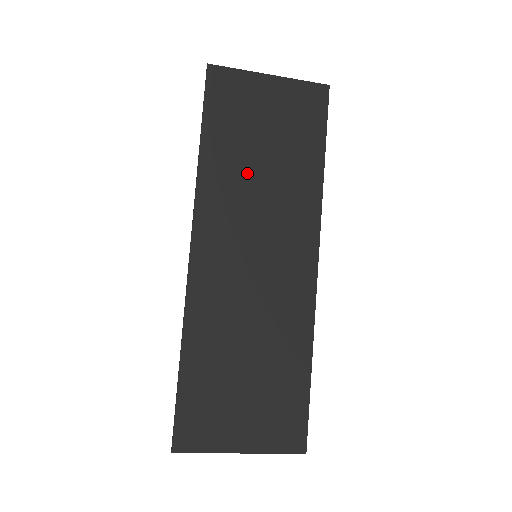
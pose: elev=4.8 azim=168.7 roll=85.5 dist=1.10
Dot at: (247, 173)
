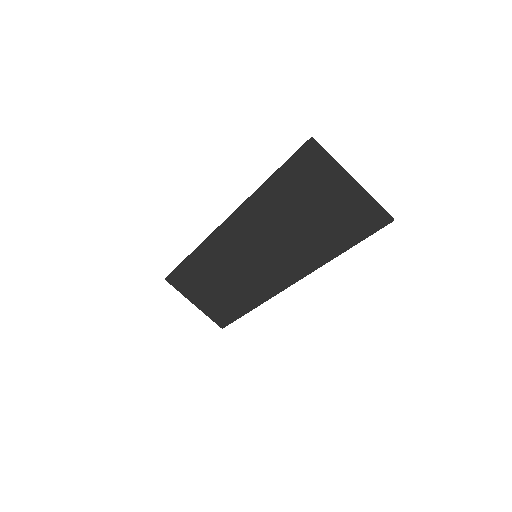
Dot at: (283, 219)
